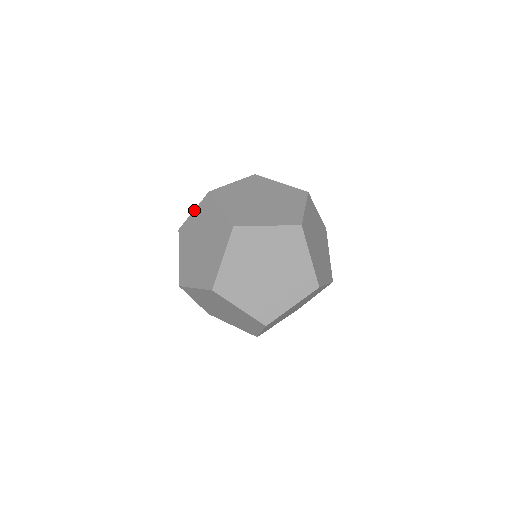
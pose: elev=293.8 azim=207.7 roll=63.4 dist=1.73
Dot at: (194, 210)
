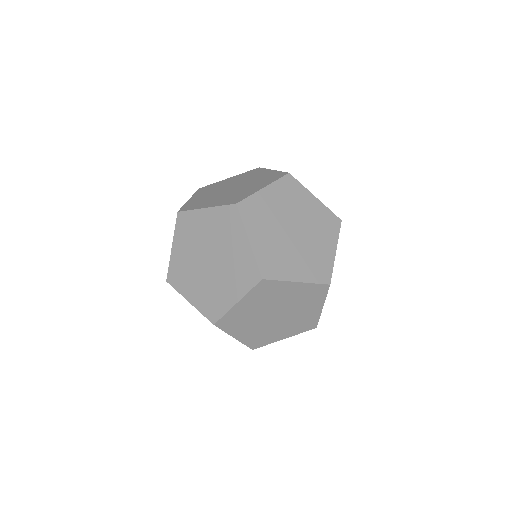
Dot at: (240, 302)
